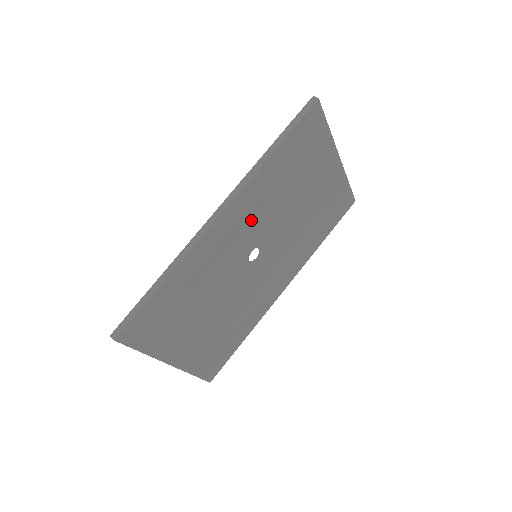
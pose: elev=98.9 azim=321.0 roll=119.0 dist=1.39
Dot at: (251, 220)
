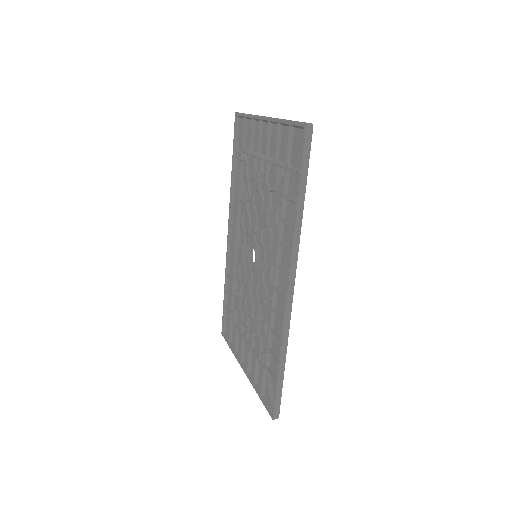
Dot at: occluded
